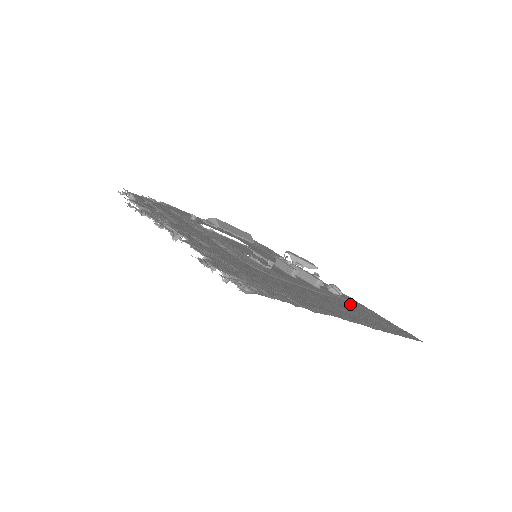
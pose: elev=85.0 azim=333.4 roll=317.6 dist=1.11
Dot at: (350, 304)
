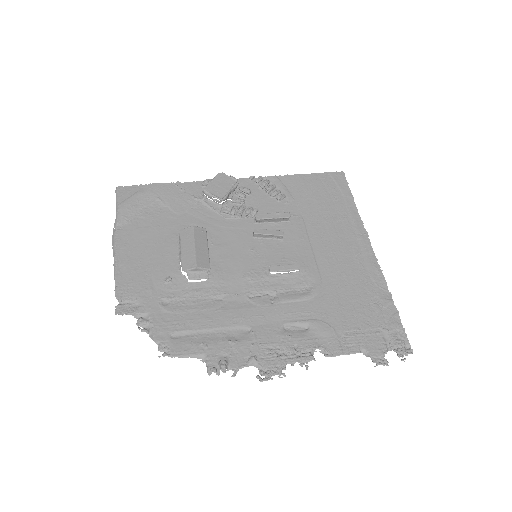
Dot at: (304, 201)
